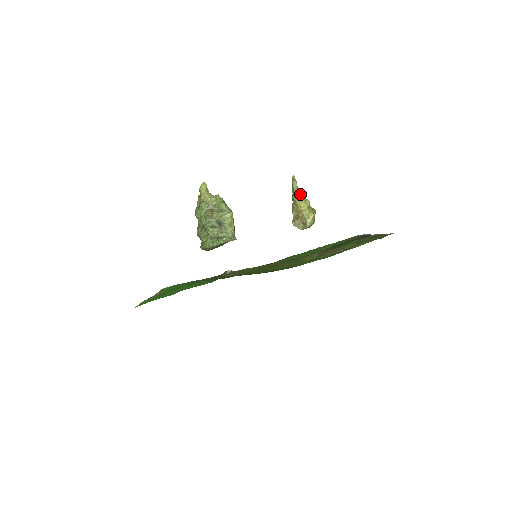
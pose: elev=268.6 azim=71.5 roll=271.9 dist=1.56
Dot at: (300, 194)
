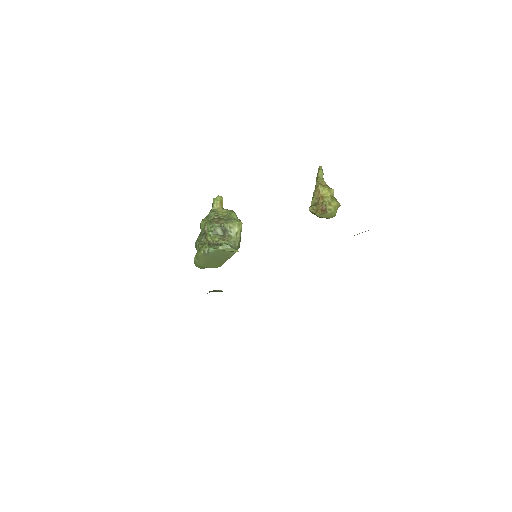
Dot at: (325, 182)
